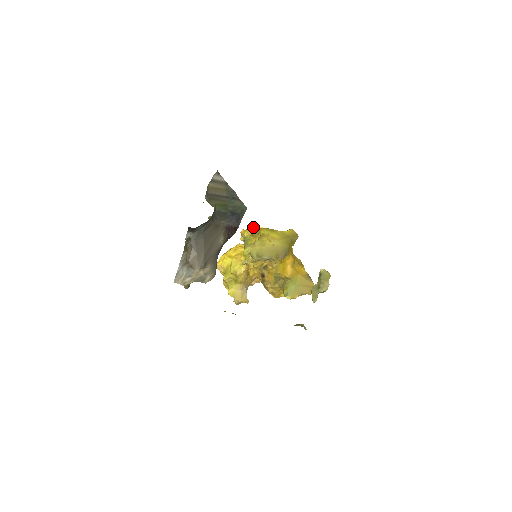
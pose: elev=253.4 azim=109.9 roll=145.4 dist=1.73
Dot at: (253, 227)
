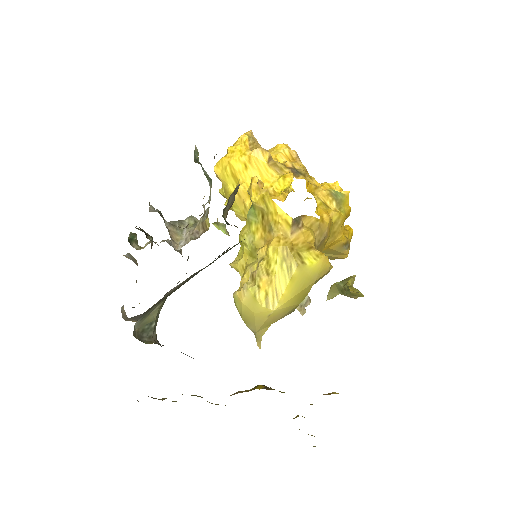
Dot at: (269, 198)
